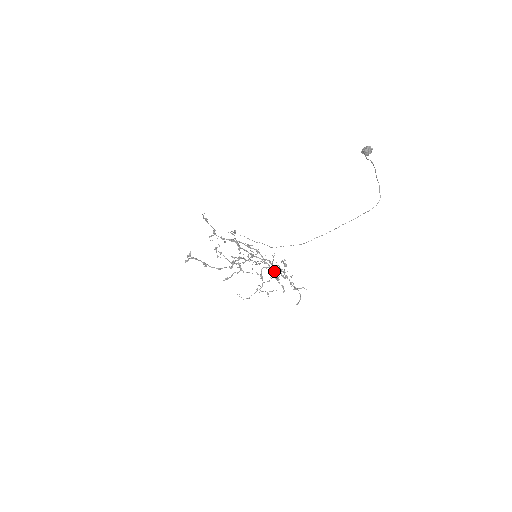
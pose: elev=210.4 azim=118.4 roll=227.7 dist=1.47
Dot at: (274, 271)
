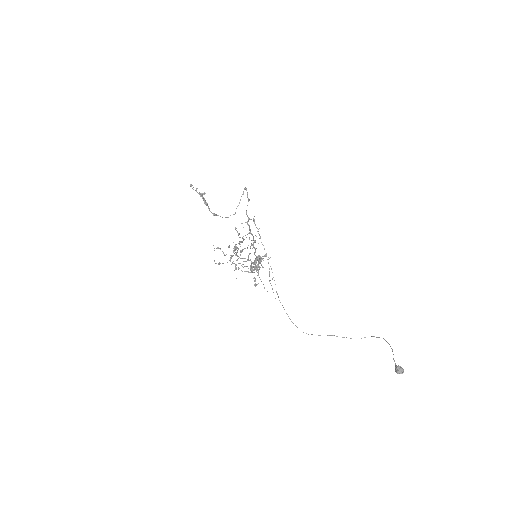
Dot at: (253, 247)
